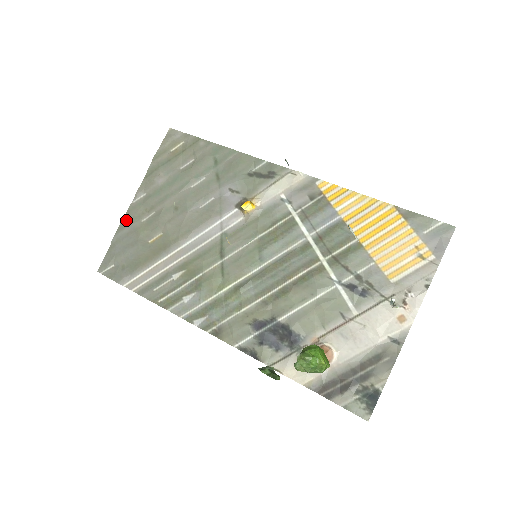
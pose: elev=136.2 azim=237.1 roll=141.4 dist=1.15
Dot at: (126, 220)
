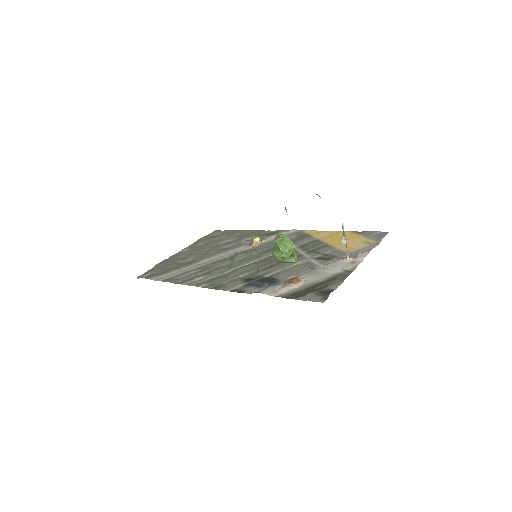
Dot at: (169, 258)
